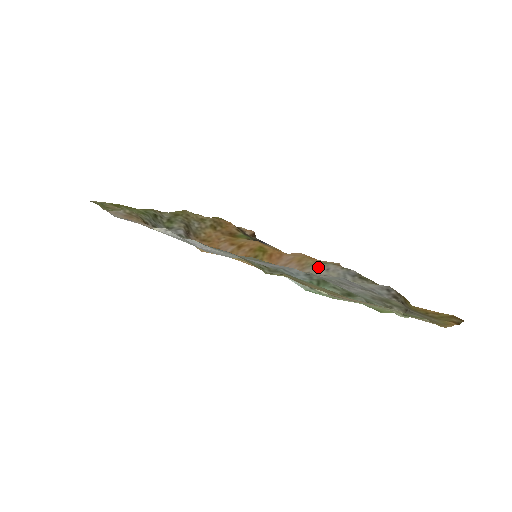
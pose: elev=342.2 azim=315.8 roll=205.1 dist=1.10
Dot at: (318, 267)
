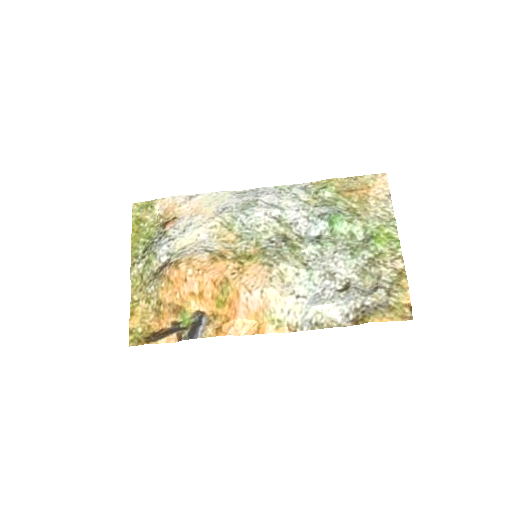
Dot at: (279, 312)
